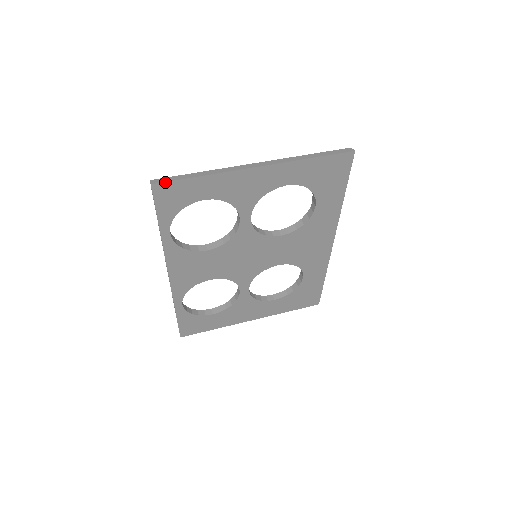
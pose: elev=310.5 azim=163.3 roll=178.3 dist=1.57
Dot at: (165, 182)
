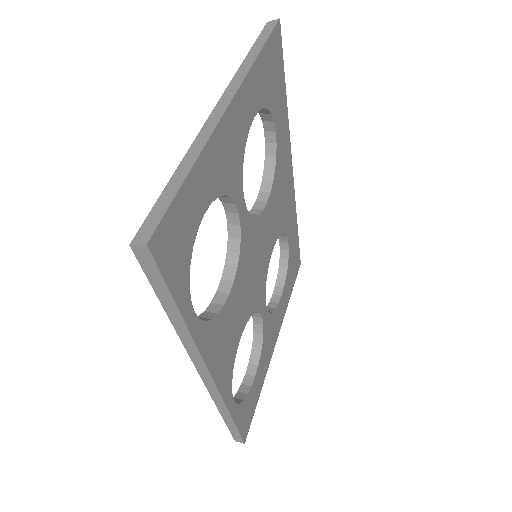
Dot at: (159, 222)
